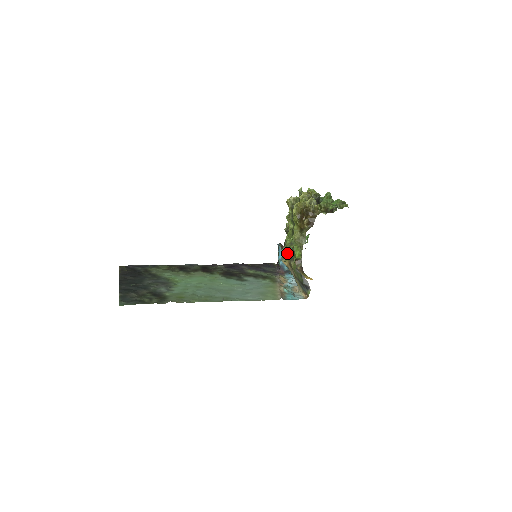
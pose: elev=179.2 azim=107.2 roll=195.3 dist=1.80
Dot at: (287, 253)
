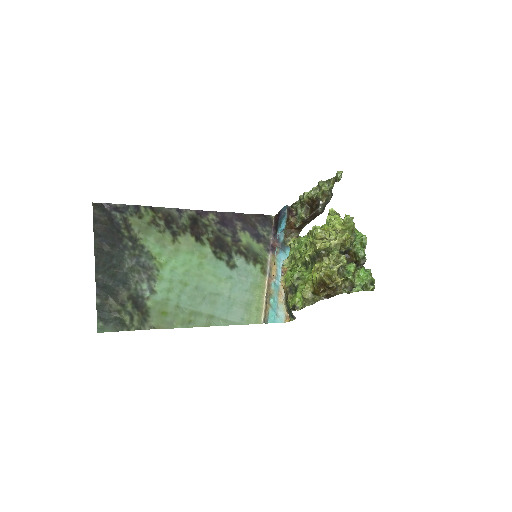
Dot at: (289, 282)
